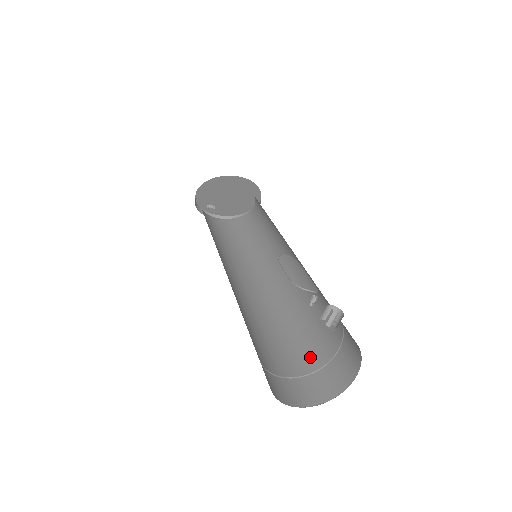
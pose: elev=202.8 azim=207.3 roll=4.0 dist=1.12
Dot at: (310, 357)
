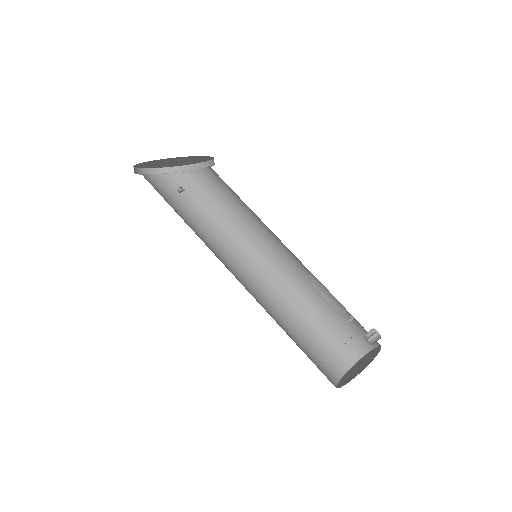
Dot at: (321, 340)
